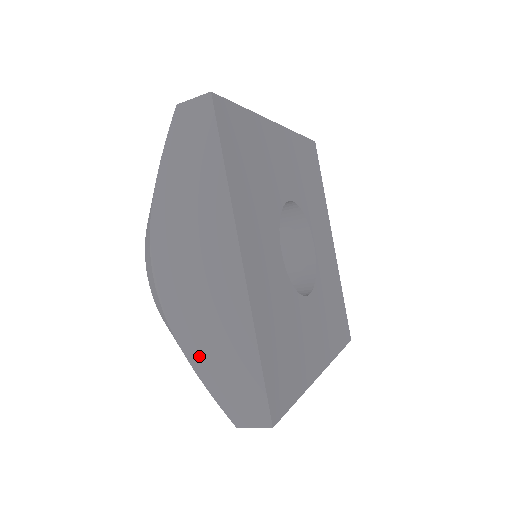
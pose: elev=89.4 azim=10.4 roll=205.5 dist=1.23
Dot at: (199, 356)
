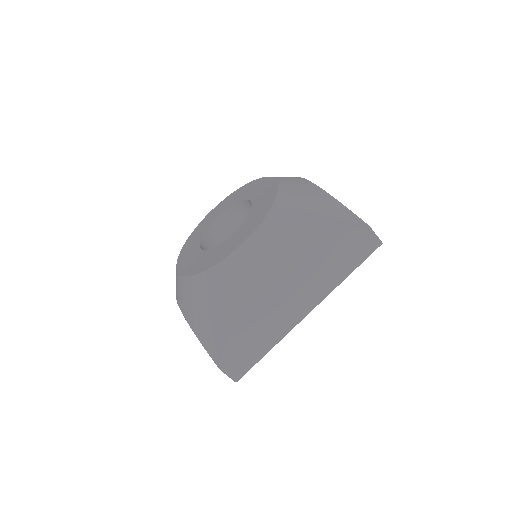
Dot at: (242, 326)
